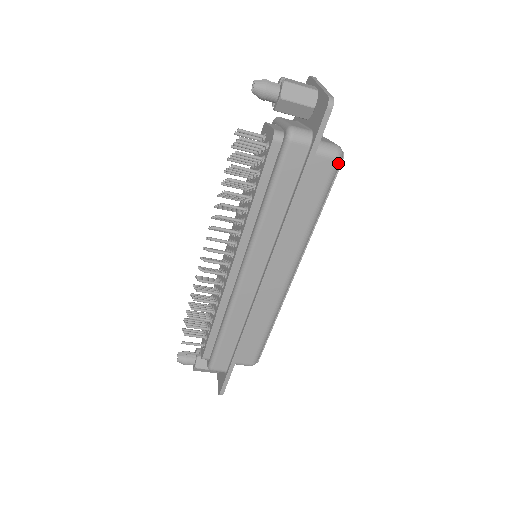
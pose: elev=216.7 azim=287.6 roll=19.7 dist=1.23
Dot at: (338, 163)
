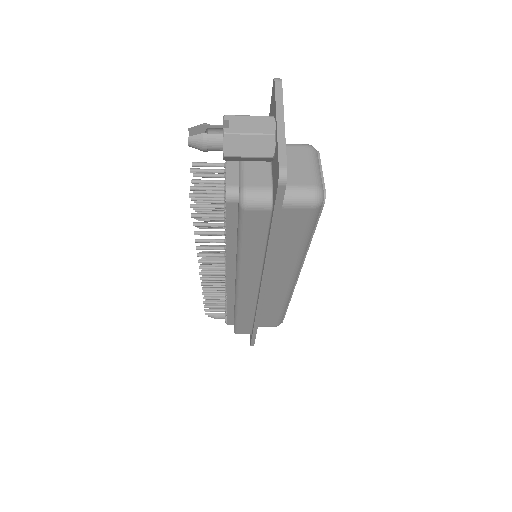
Dot at: (317, 209)
